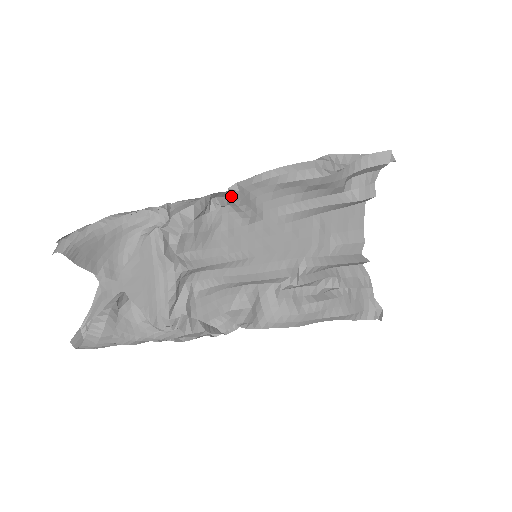
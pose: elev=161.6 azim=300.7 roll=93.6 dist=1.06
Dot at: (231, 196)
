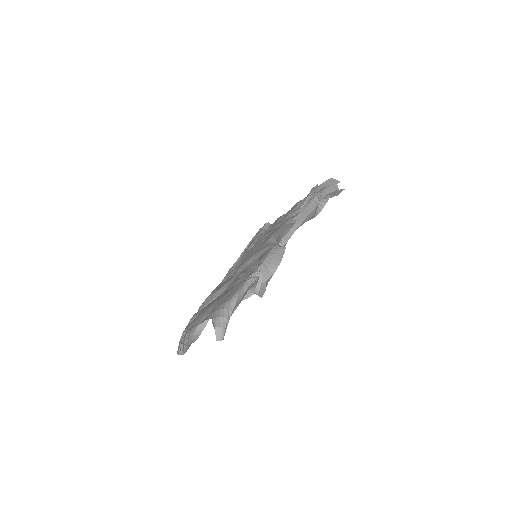
Dot at: (282, 251)
